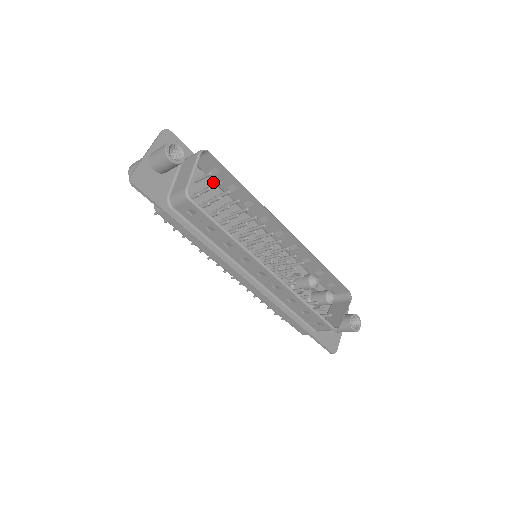
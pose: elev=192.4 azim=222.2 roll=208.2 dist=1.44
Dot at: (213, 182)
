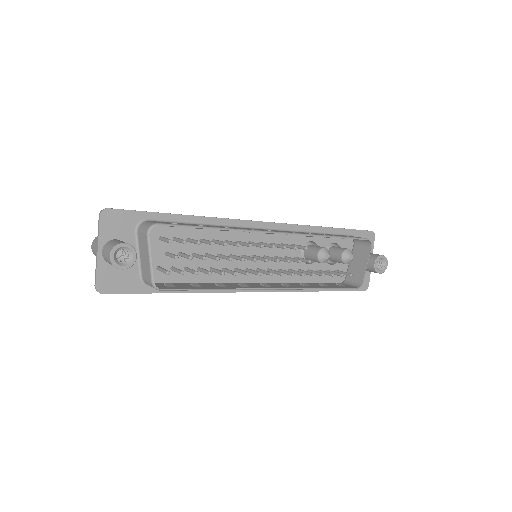
Dot at: occluded
